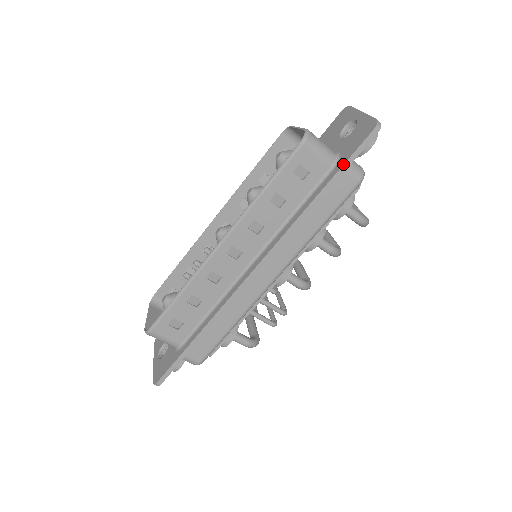
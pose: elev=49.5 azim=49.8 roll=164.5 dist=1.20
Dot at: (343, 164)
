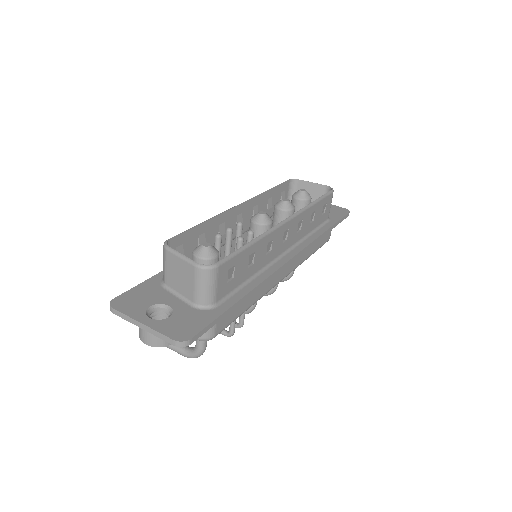
Dot at: (338, 220)
